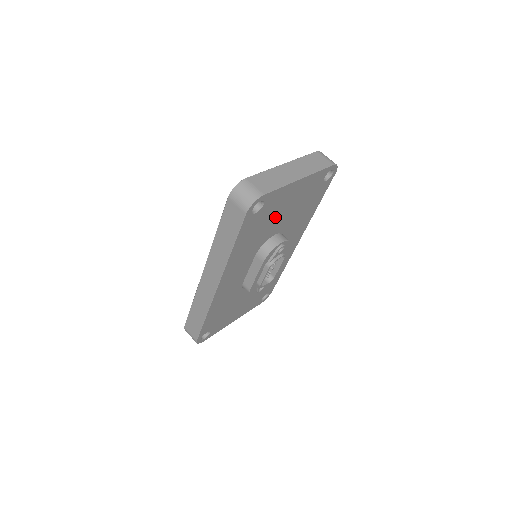
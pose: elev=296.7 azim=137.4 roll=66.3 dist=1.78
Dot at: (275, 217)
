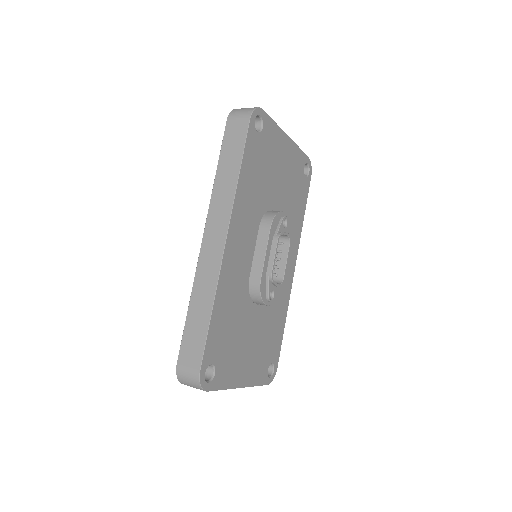
Dot at: (272, 172)
